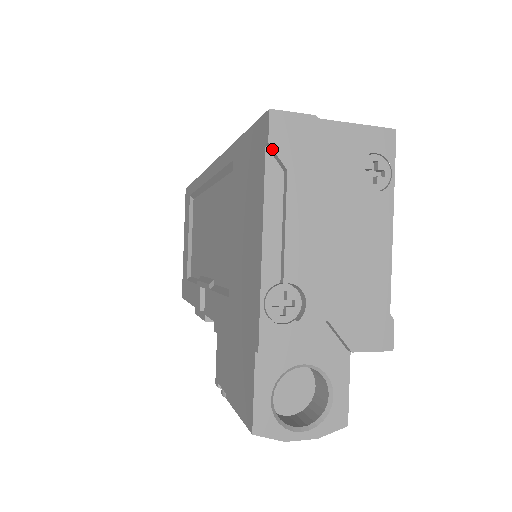
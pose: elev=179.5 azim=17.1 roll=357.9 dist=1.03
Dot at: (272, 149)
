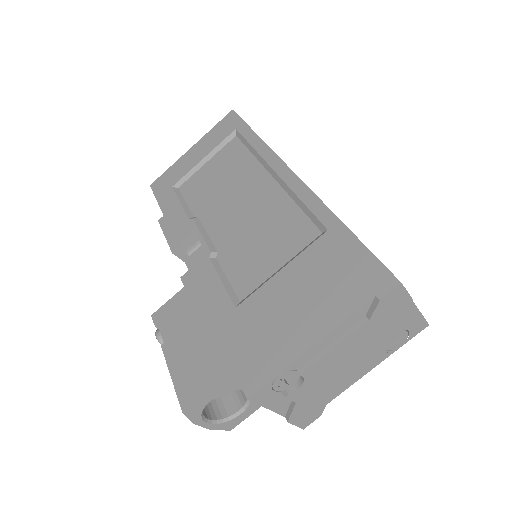
Dot at: (377, 304)
